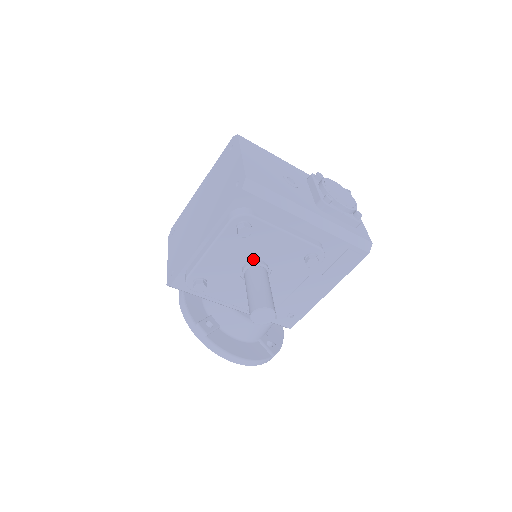
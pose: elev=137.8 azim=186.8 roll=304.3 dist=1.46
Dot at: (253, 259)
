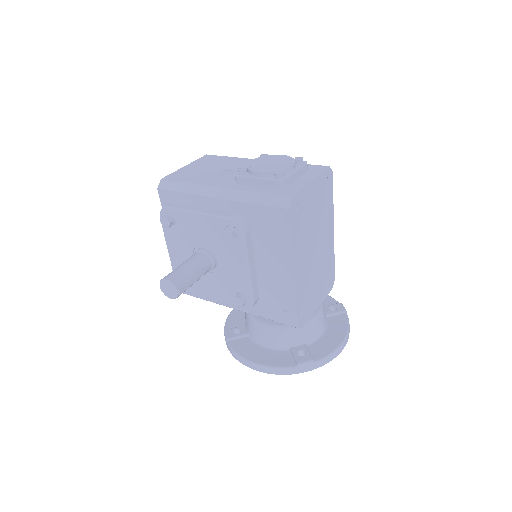
Dot at: (198, 248)
